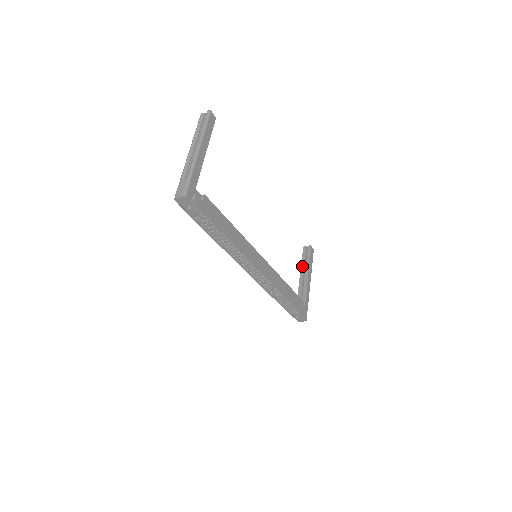
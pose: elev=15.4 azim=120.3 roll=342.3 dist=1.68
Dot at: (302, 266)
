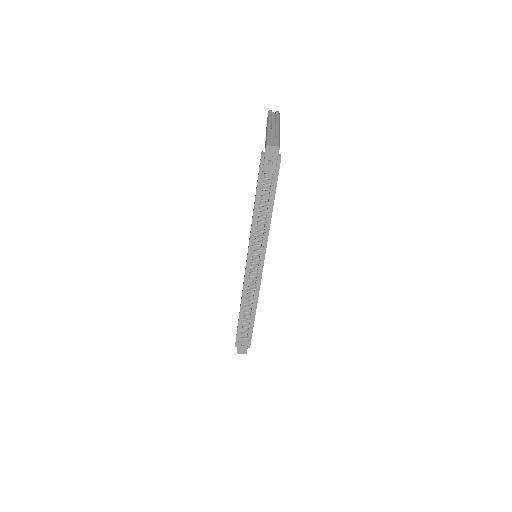
Dot at: occluded
